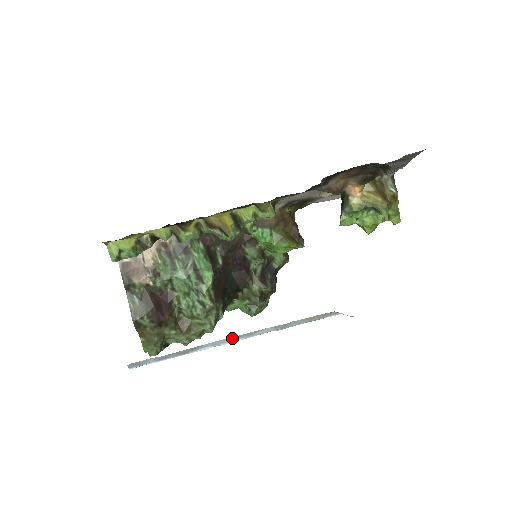
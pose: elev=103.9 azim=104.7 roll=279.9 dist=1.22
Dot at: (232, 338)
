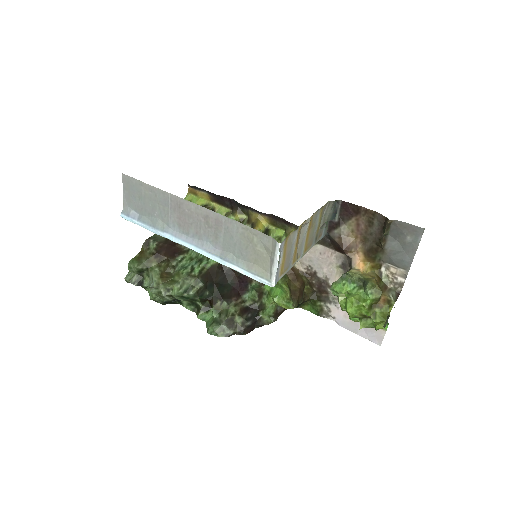
Dot at: (191, 240)
